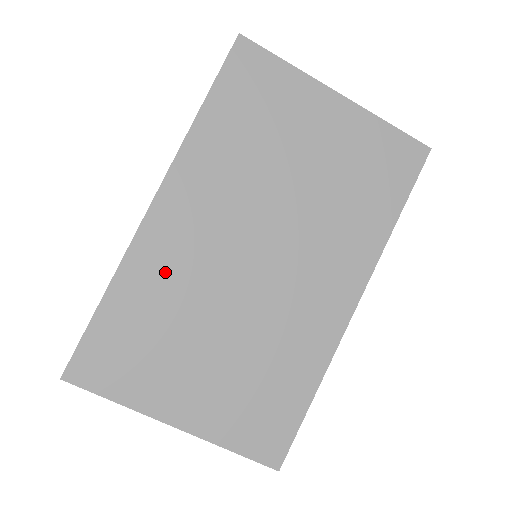
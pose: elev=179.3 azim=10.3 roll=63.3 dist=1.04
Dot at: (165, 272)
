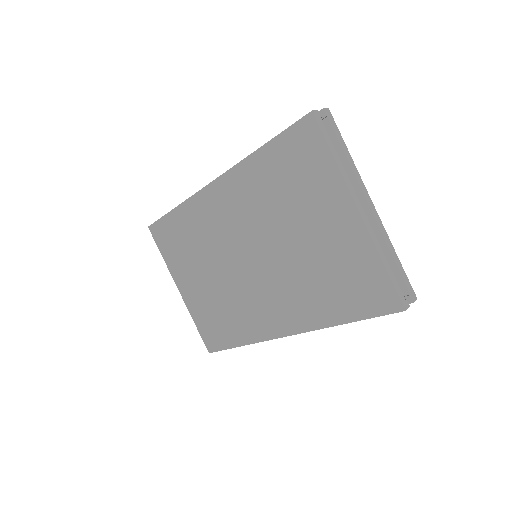
Dot at: (202, 223)
